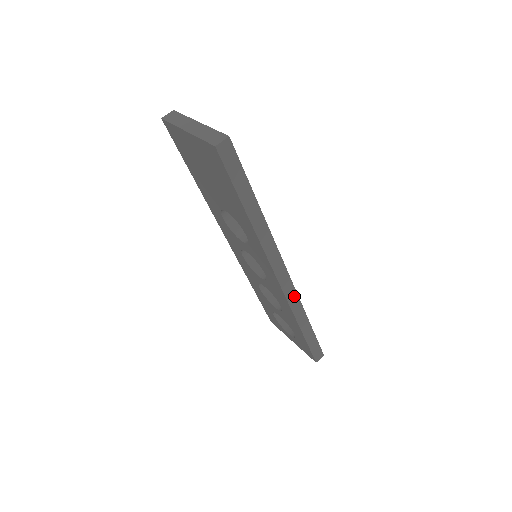
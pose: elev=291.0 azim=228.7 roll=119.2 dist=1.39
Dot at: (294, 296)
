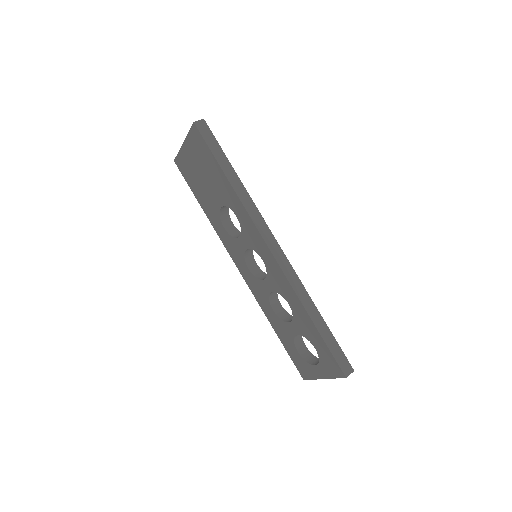
Dot at: (291, 271)
